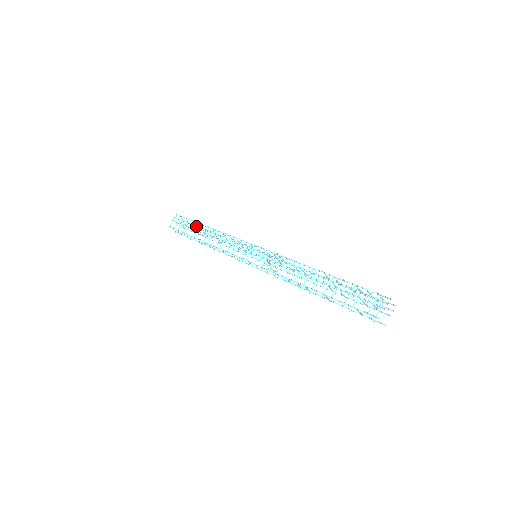
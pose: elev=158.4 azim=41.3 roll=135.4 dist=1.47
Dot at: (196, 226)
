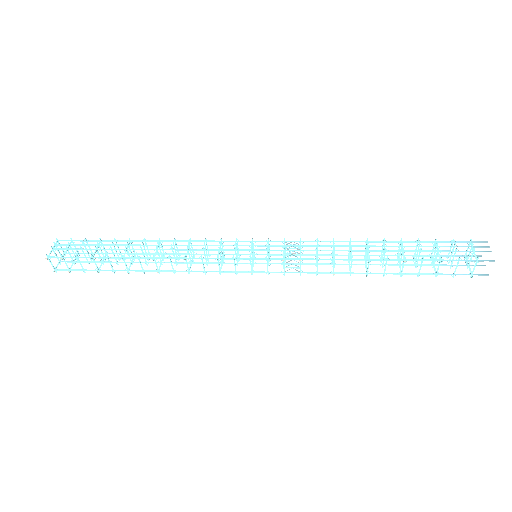
Dot at: (115, 244)
